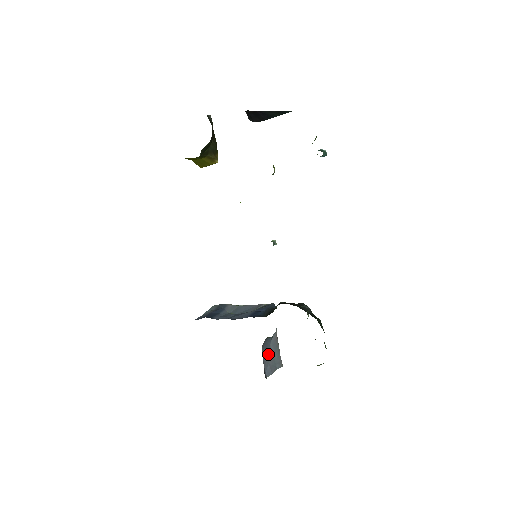
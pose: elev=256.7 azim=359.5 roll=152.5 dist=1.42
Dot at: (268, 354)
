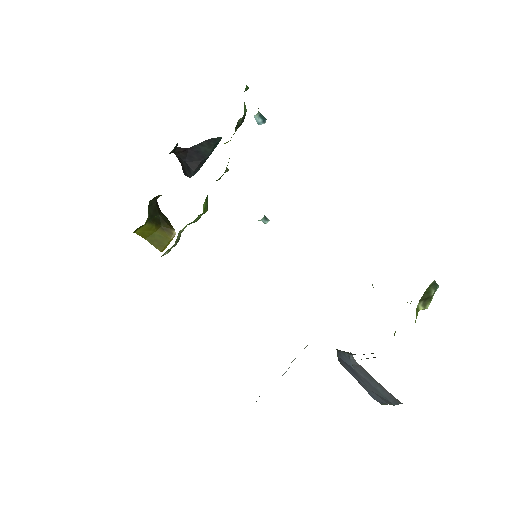
Dot at: (359, 378)
